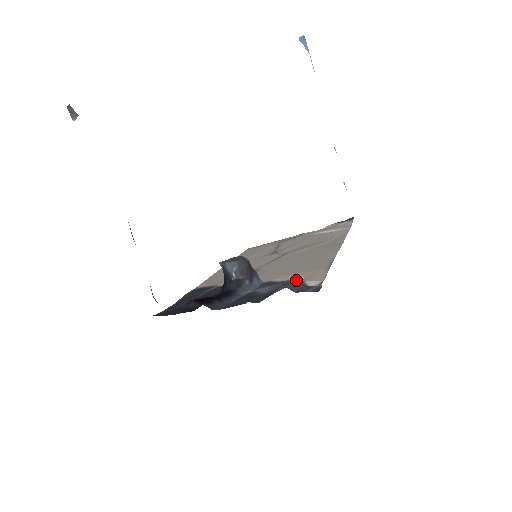
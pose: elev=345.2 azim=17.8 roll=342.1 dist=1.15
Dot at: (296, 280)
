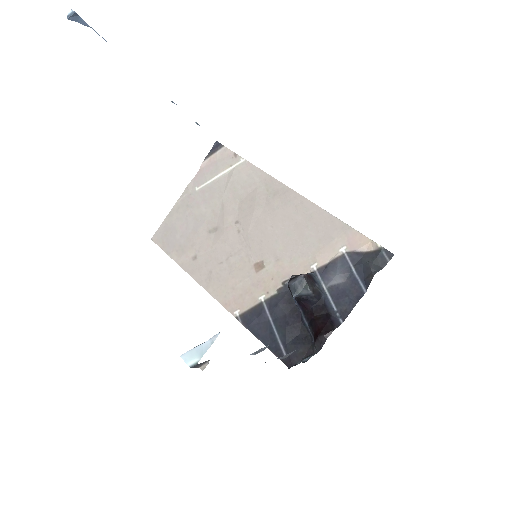
Dot at: (346, 254)
